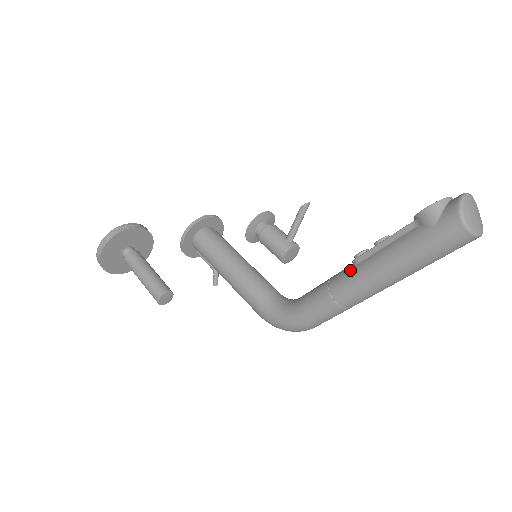
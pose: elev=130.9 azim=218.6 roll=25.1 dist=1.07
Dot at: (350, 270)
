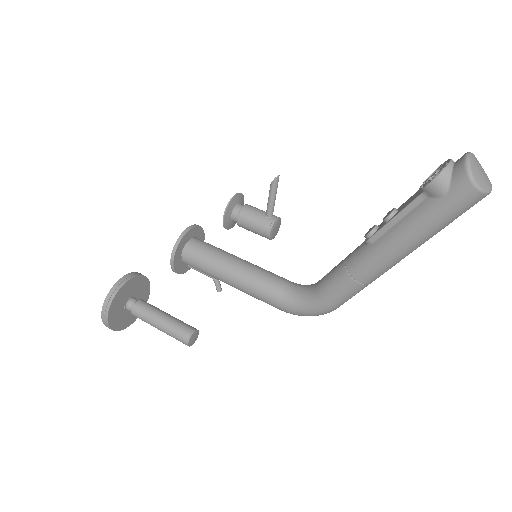
Dot at: (366, 251)
